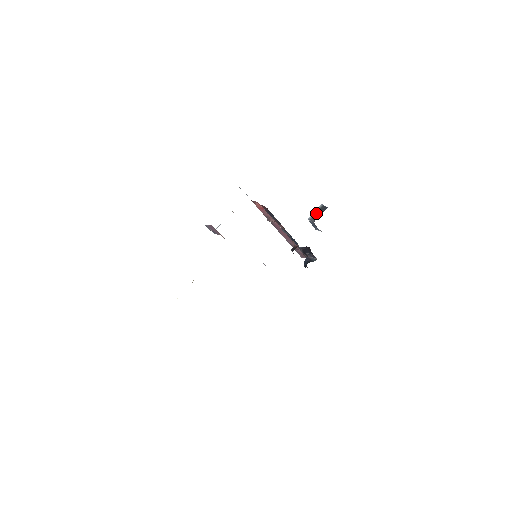
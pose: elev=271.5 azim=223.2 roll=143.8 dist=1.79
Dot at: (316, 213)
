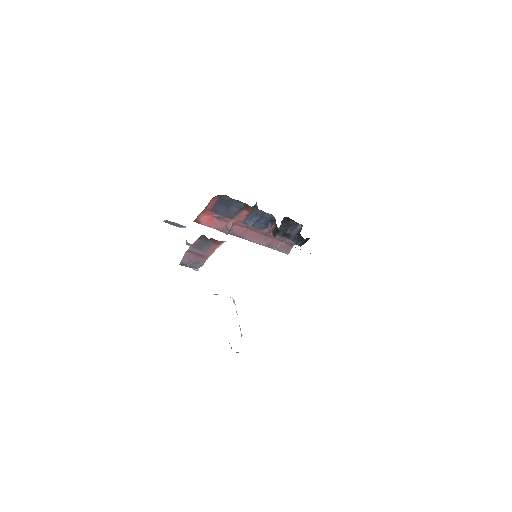
Dot at: occluded
